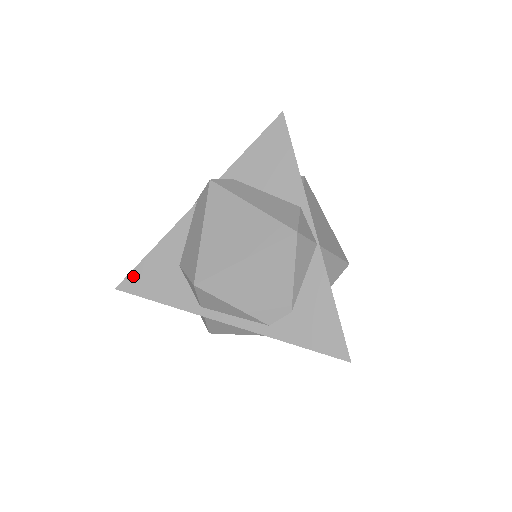
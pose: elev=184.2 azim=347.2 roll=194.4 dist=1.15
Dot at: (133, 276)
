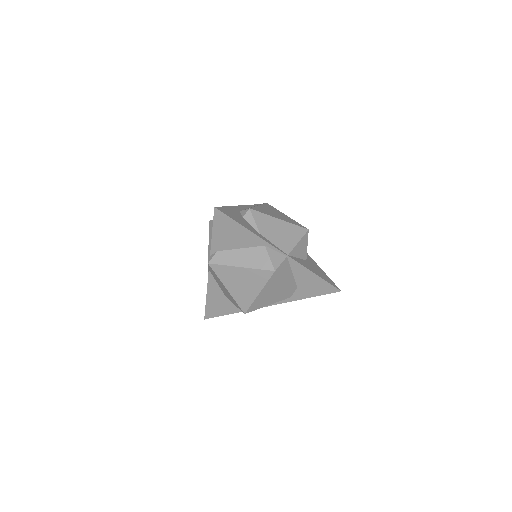
Dot at: (208, 311)
